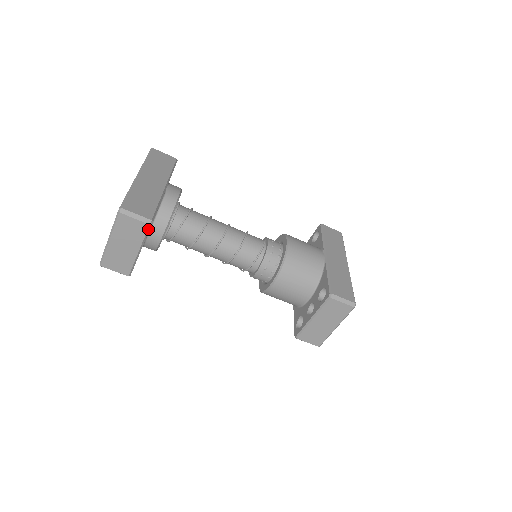
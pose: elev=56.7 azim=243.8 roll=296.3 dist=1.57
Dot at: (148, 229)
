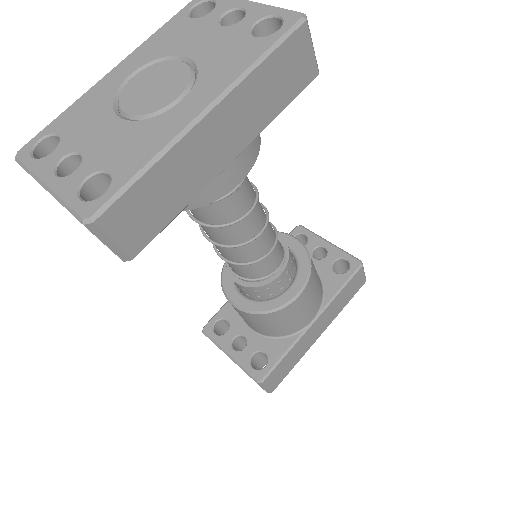
Dot at: occluded
